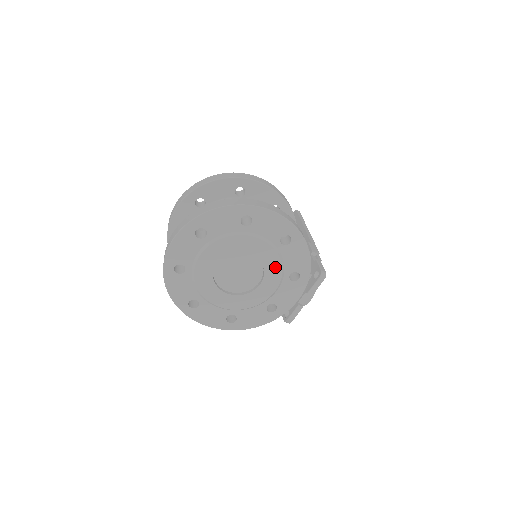
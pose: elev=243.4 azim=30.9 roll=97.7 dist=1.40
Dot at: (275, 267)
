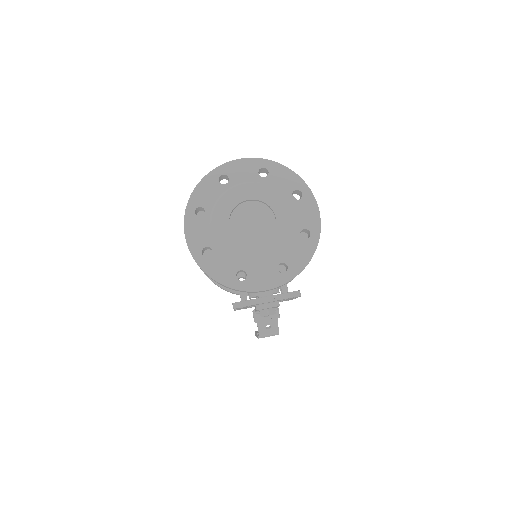
Dot at: (279, 244)
